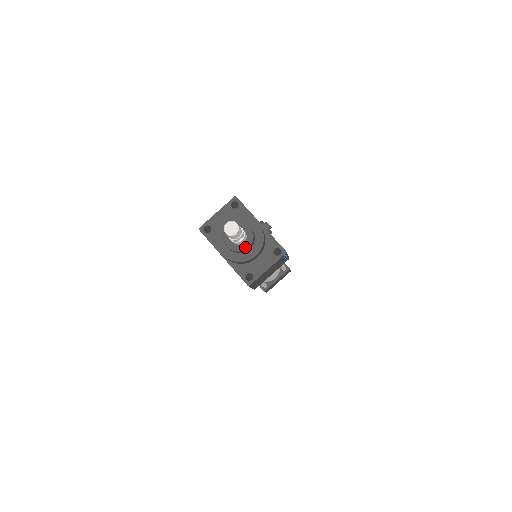
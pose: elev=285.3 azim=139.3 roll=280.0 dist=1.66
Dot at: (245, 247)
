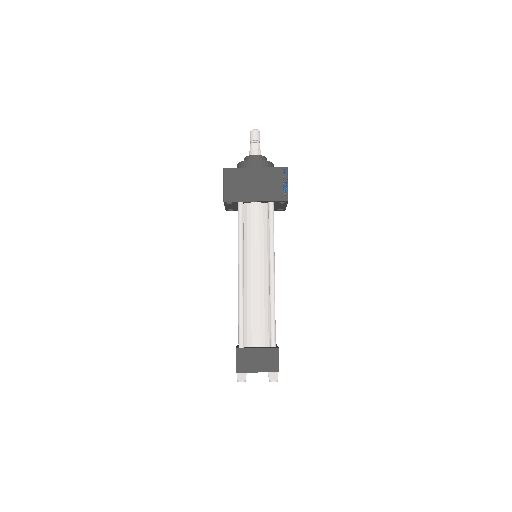
Dot at: (265, 158)
